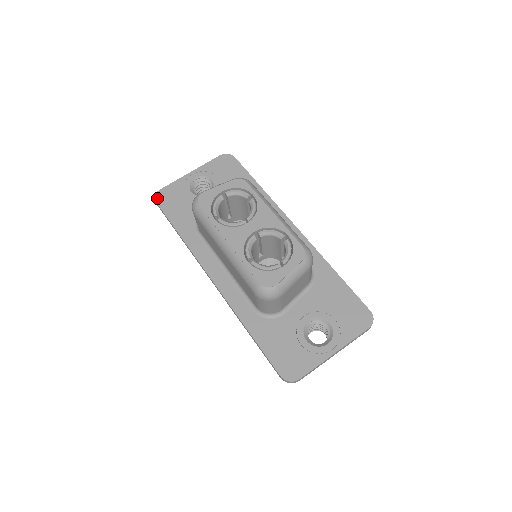
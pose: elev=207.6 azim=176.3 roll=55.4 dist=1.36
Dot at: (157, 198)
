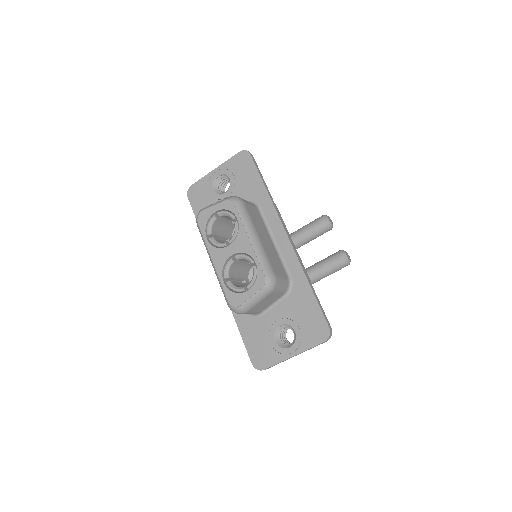
Dot at: (189, 194)
